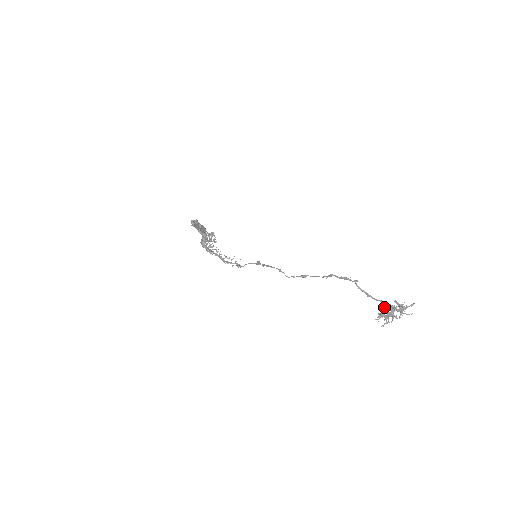
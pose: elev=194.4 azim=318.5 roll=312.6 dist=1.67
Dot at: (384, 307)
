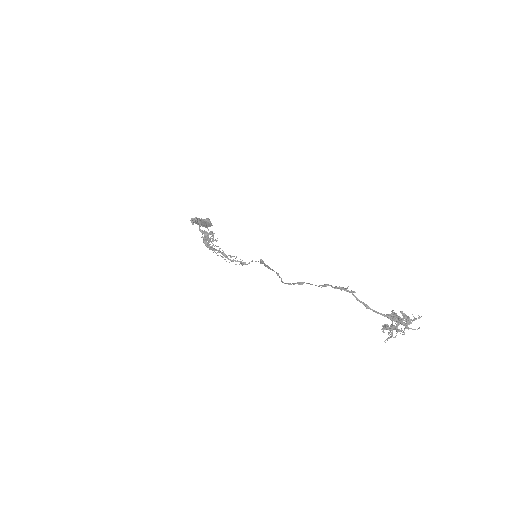
Dot at: occluded
